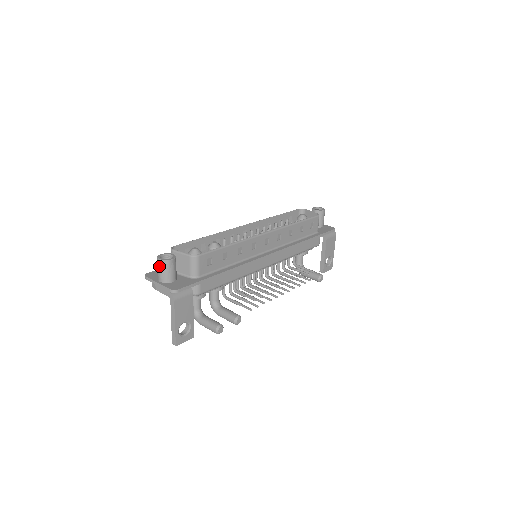
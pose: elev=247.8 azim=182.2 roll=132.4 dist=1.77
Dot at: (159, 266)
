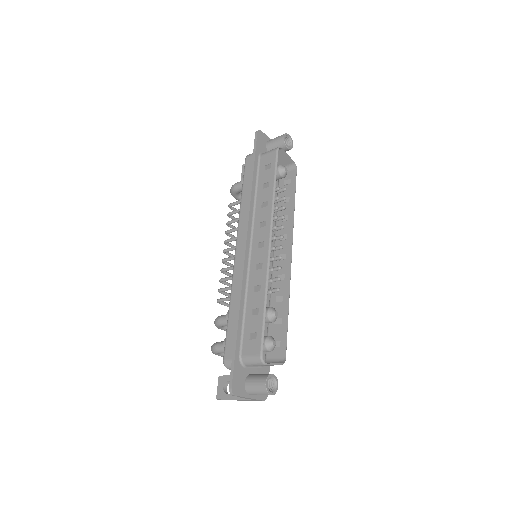
Dot at: occluded
